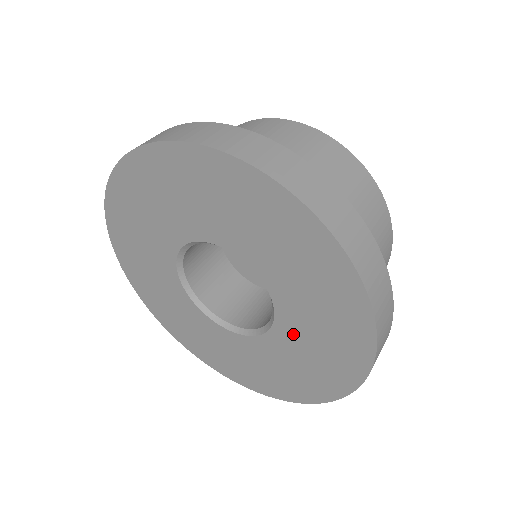
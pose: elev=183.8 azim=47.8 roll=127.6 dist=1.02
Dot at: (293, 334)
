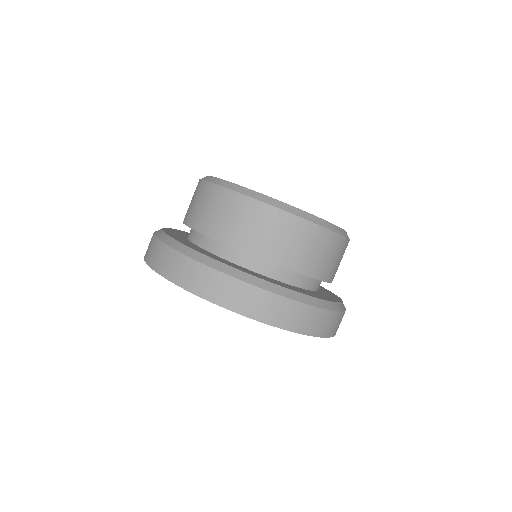
Dot at: occluded
